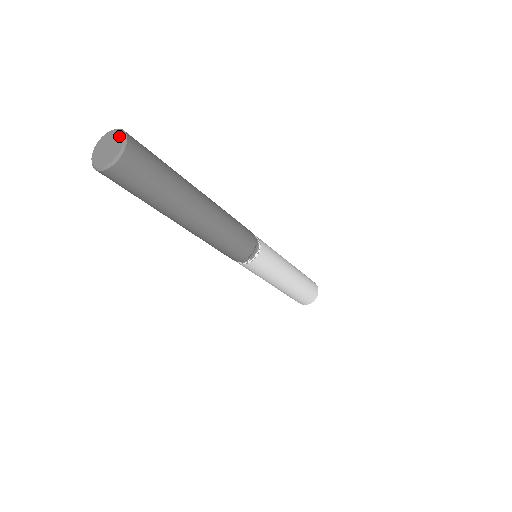
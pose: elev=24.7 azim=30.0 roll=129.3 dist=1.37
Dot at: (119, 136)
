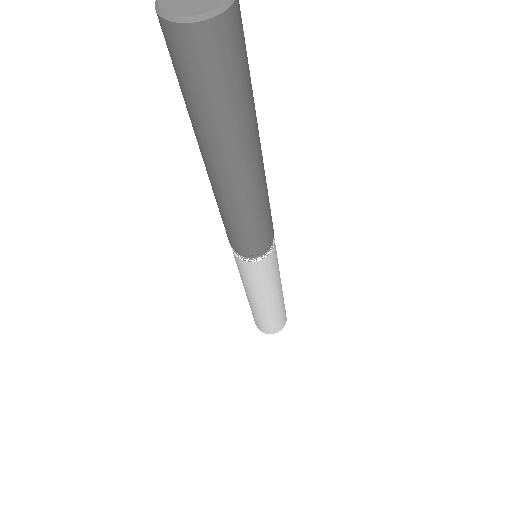
Dot at: out of frame
